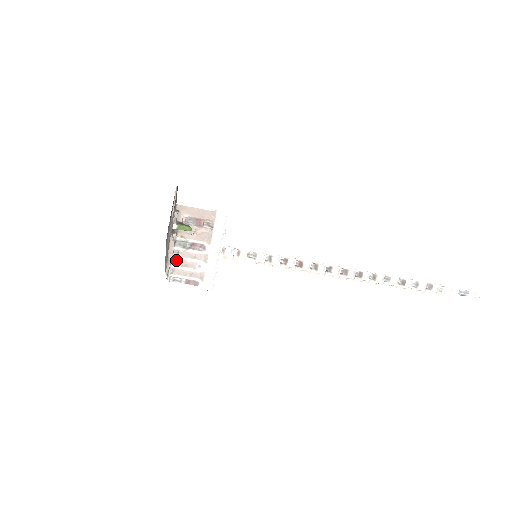
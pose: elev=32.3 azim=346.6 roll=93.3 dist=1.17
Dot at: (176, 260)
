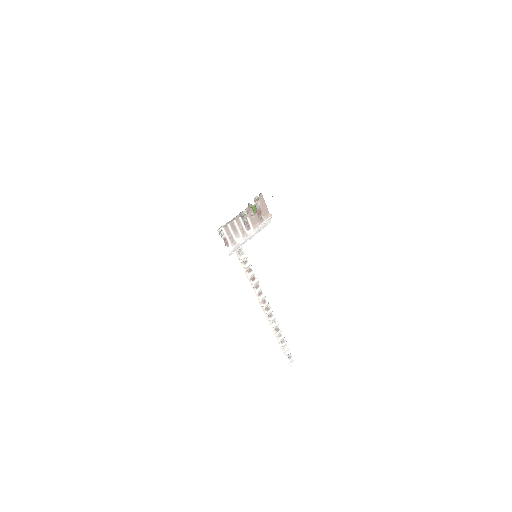
Dot at: (233, 221)
